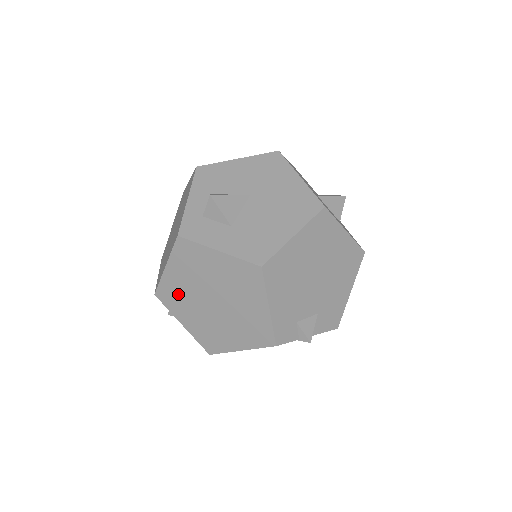
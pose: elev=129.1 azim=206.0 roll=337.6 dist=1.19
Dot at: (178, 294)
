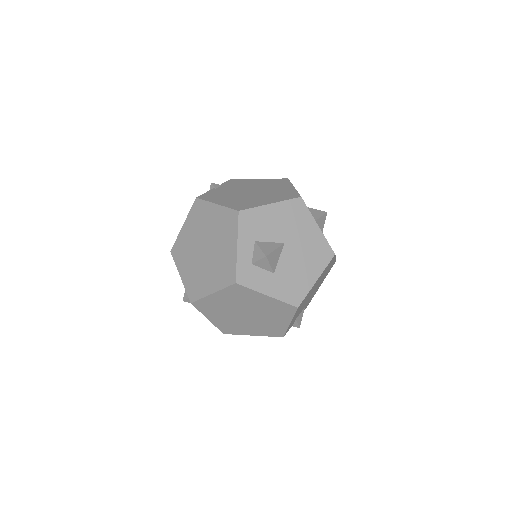
Dot at: (215, 307)
